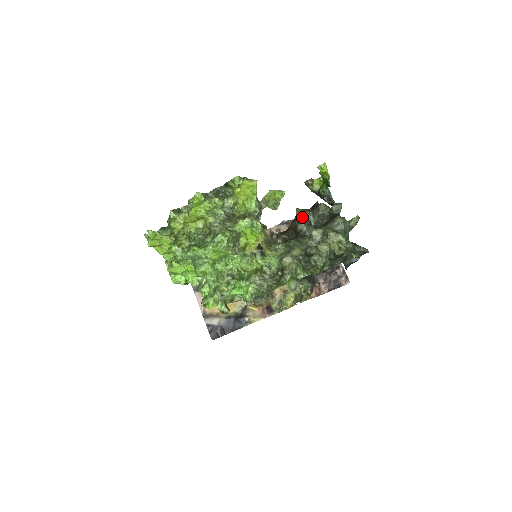
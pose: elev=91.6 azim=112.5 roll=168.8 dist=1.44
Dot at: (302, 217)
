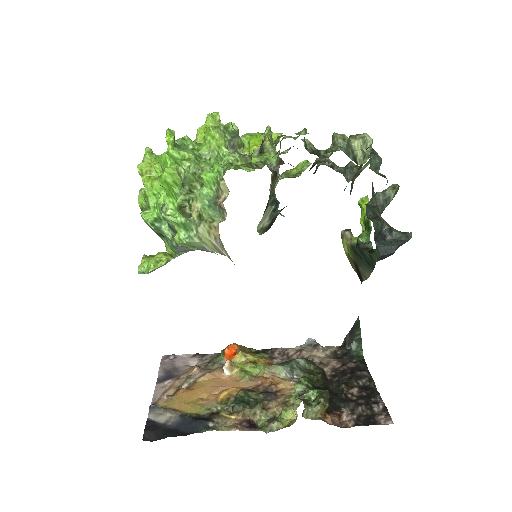
Dot at: occluded
